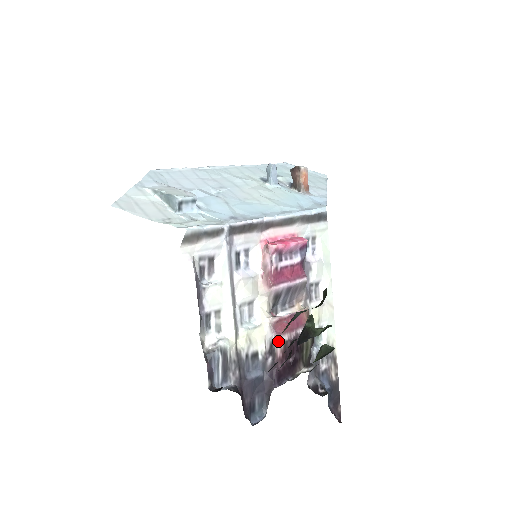
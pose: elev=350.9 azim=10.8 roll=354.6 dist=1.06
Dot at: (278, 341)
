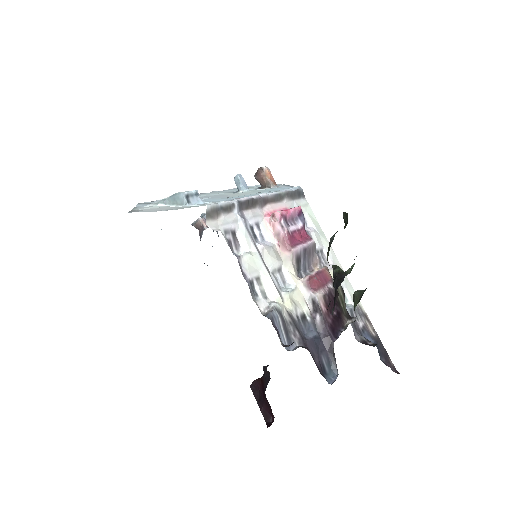
Dot at: (318, 295)
